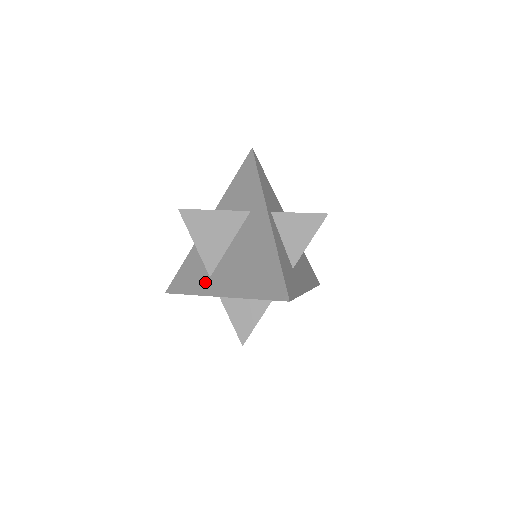
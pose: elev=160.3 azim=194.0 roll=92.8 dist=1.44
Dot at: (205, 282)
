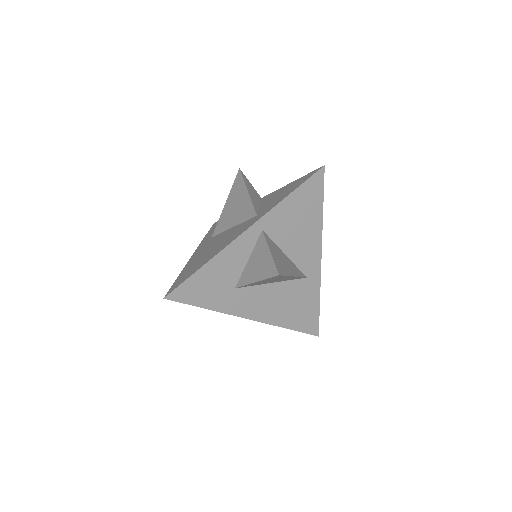
Dot at: (209, 238)
